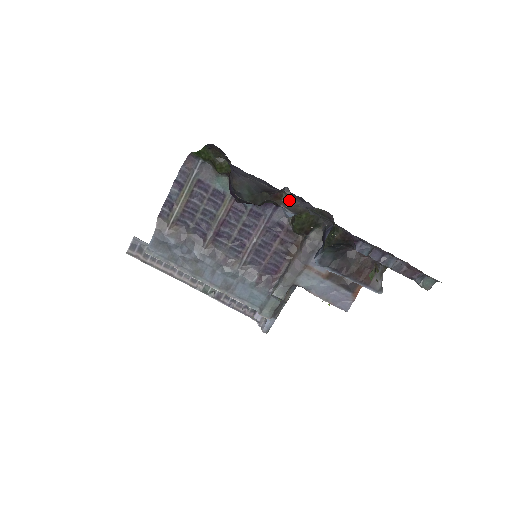
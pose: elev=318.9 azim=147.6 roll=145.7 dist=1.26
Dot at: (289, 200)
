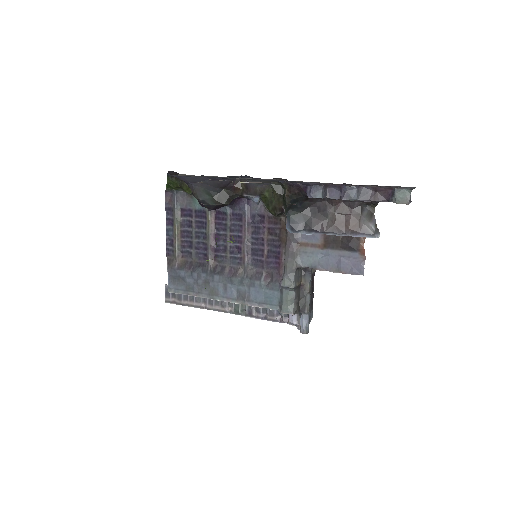
Dot at: (247, 186)
